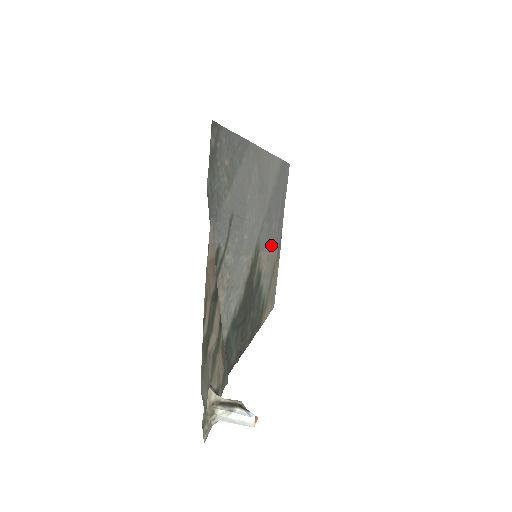
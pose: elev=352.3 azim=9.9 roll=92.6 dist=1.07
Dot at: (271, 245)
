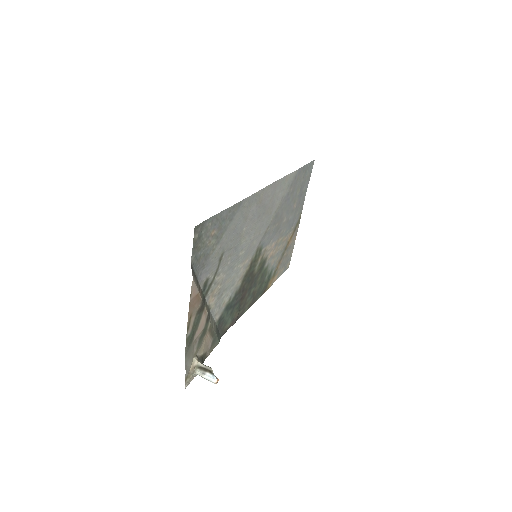
Dot at: (282, 233)
